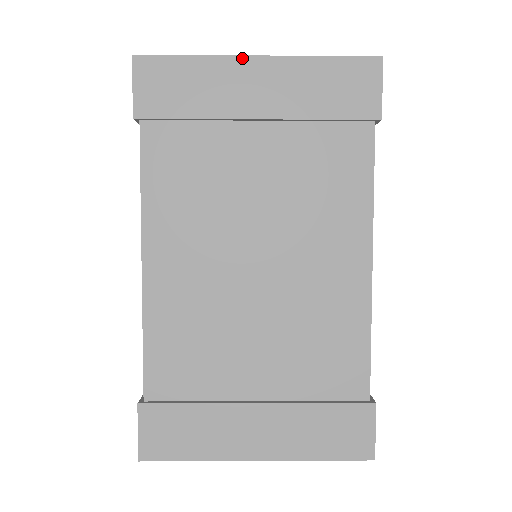
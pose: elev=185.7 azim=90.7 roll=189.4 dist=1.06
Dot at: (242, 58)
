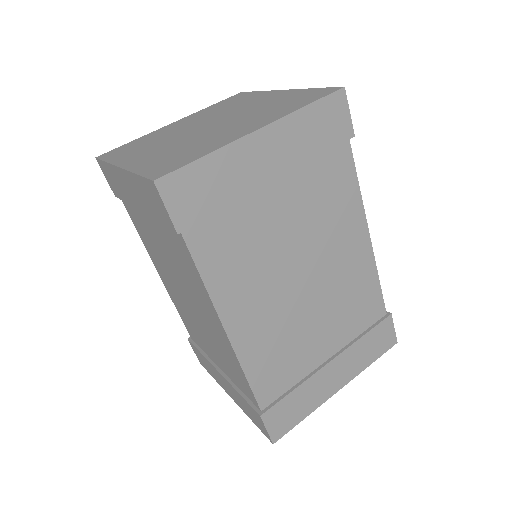
Dot at: (116, 168)
